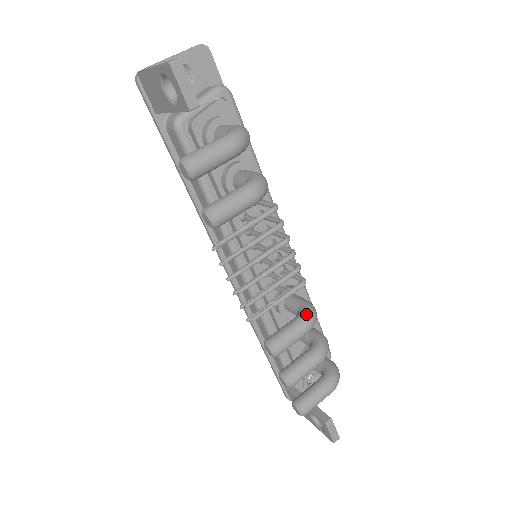
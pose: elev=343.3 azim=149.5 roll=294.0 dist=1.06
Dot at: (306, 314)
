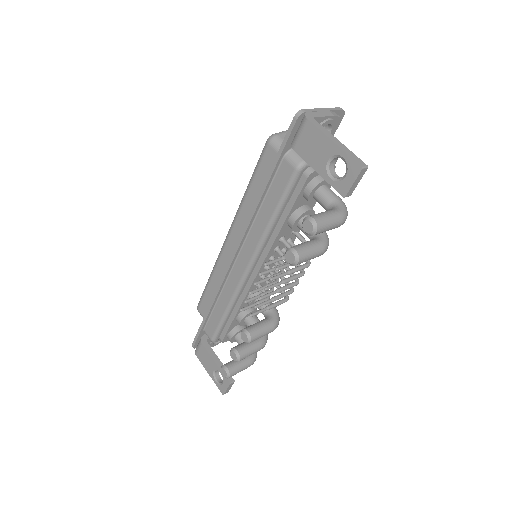
Dot at: (276, 320)
